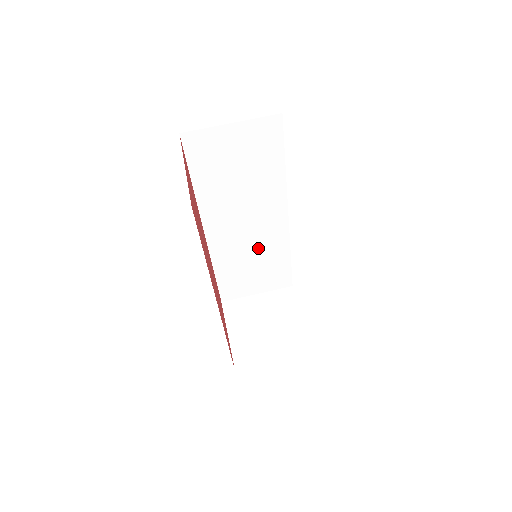
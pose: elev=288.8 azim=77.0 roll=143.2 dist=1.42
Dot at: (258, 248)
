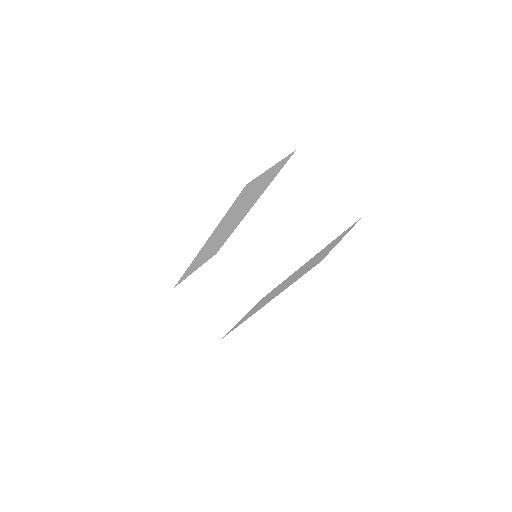
Dot at: (220, 239)
